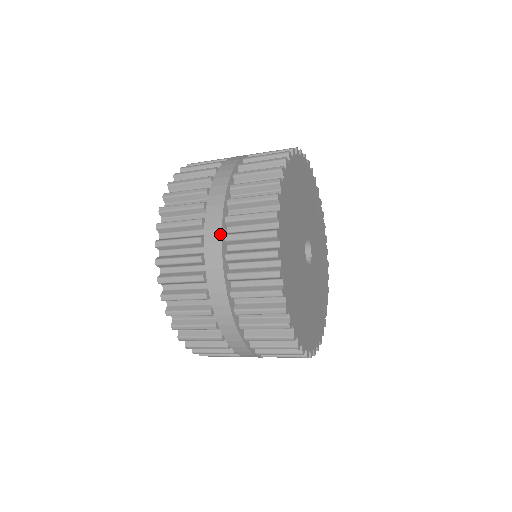
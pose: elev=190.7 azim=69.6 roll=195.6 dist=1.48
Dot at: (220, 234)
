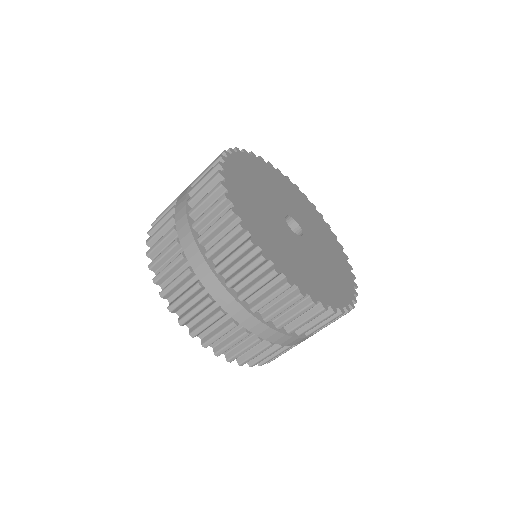
Dot at: (189, 186)
